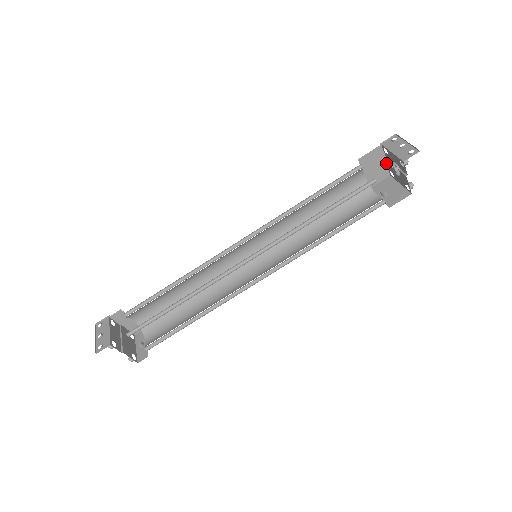
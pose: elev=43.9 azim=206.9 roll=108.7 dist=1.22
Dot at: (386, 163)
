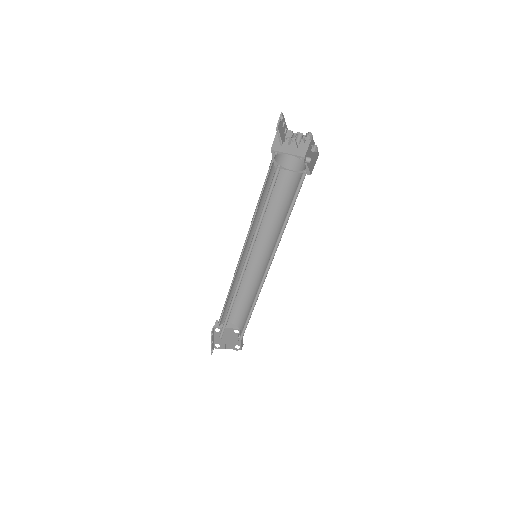
Dot at: occluded
